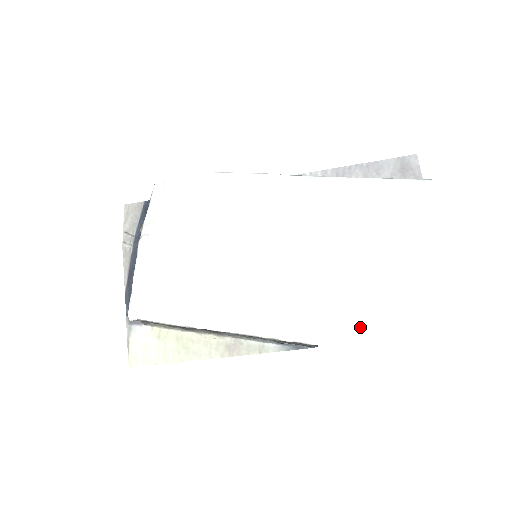
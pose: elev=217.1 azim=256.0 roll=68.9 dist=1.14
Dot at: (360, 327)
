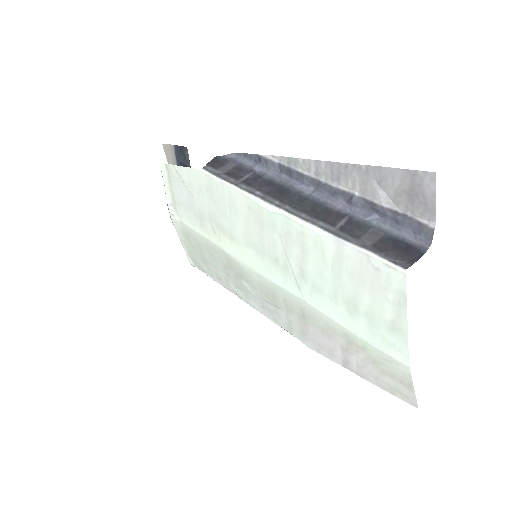
Dot at: (334, 357)
